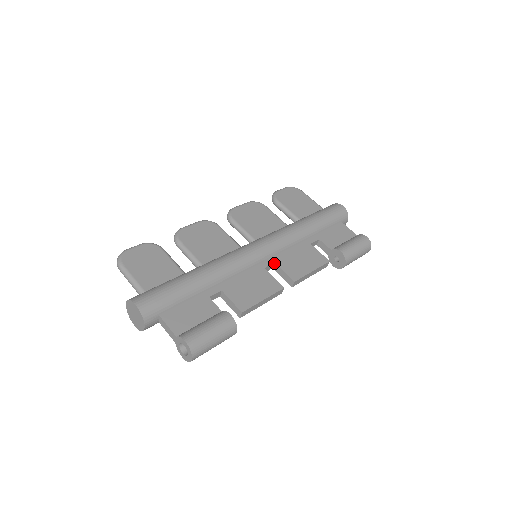
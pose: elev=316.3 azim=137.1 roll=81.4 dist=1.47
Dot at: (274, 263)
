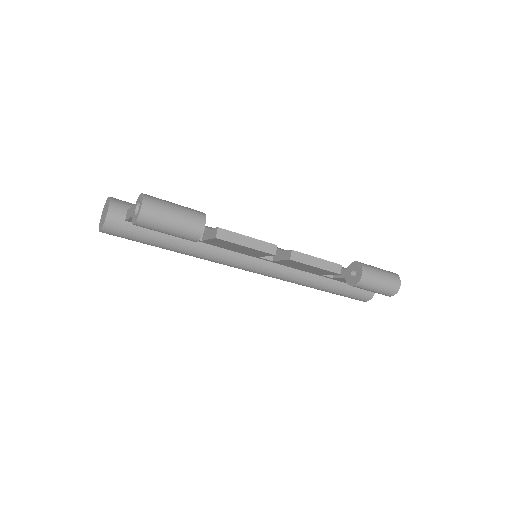
Dot at: occluded
